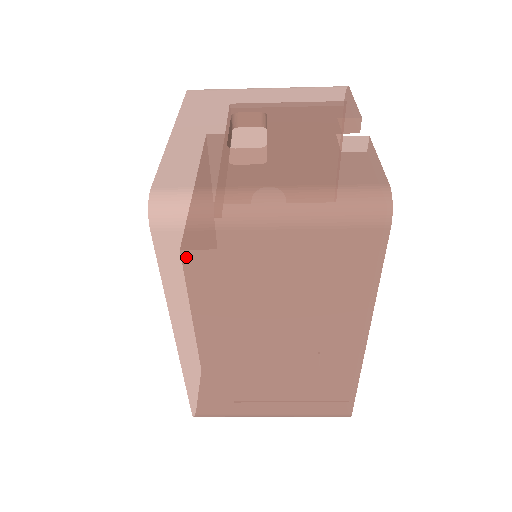
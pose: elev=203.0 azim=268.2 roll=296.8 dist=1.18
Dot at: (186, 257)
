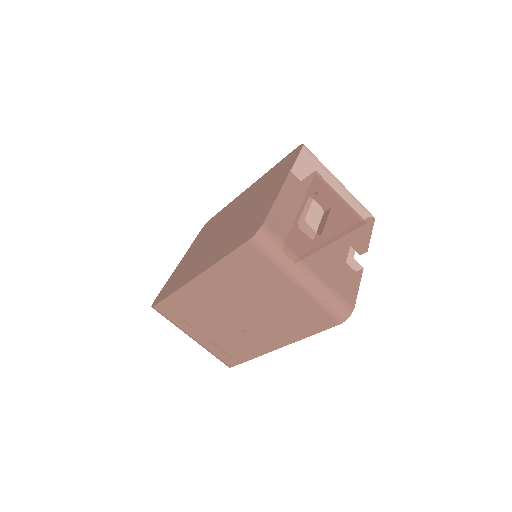
Dot at: (248, 261)
